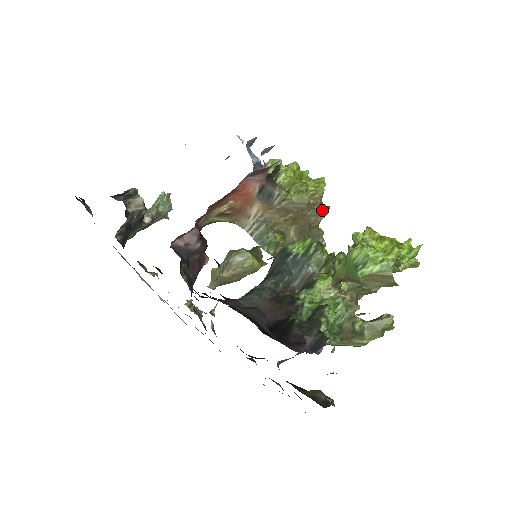
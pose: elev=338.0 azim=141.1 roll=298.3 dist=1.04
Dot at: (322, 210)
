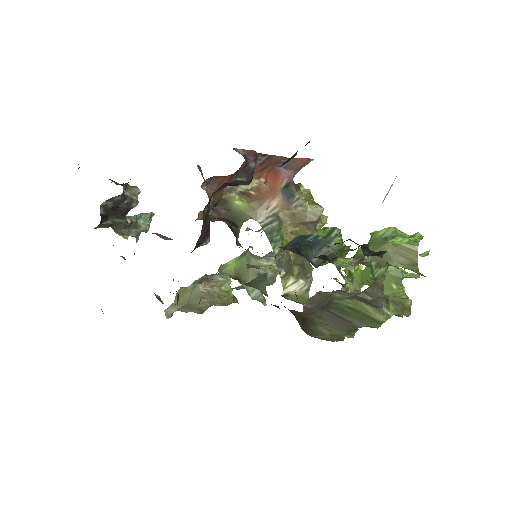
Dot at: occluded
